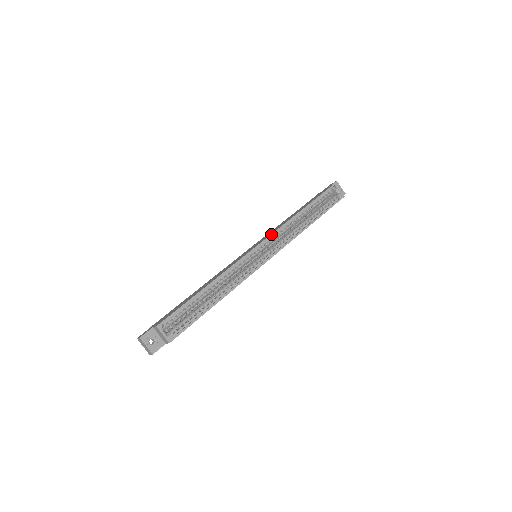
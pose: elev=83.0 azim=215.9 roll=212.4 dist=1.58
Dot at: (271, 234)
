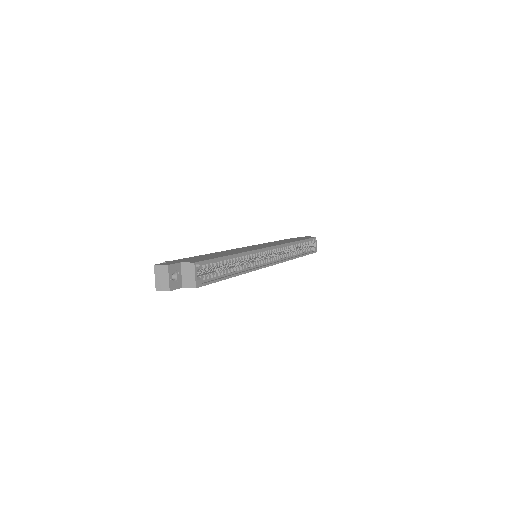
Dot at: (280, 244)
